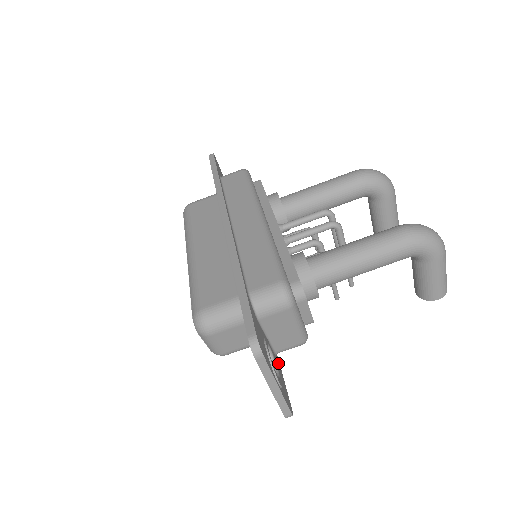
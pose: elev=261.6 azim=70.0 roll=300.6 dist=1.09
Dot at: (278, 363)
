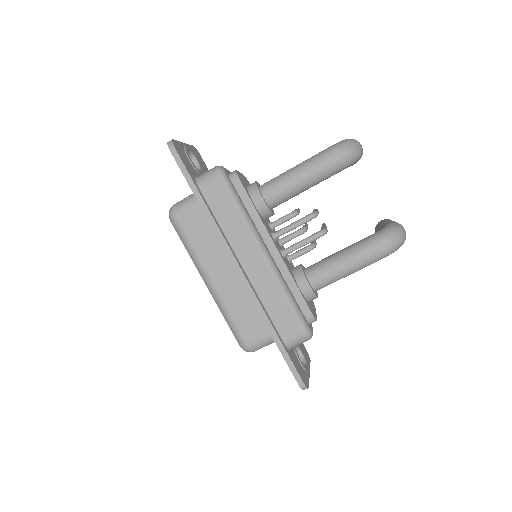
Dot at: occluded
